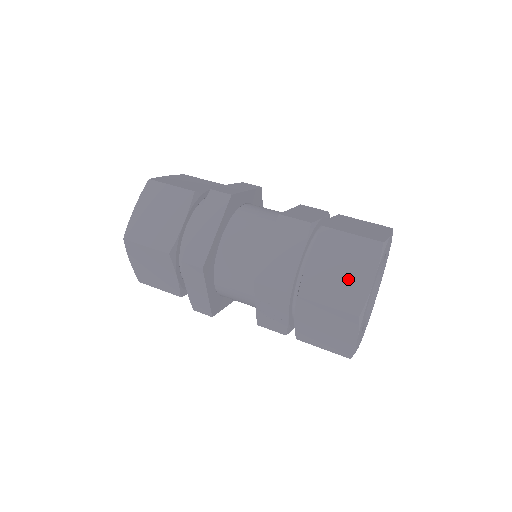
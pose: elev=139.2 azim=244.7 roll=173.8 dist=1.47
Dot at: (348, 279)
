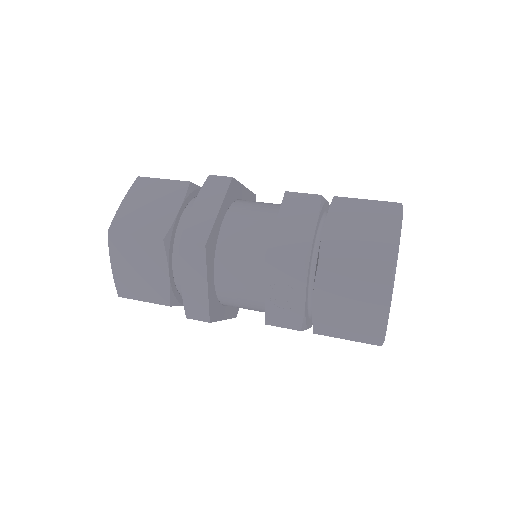
Dot at: (372, 239)
